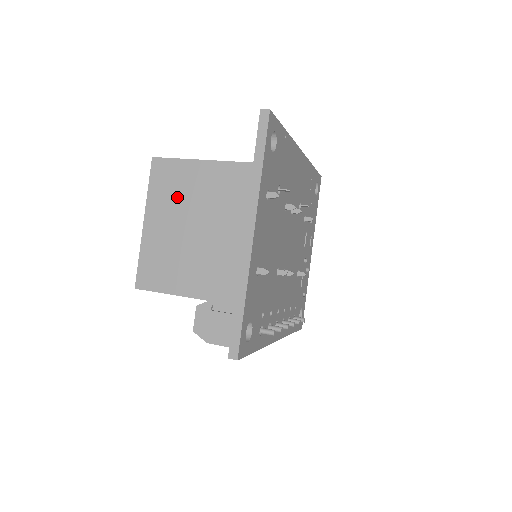
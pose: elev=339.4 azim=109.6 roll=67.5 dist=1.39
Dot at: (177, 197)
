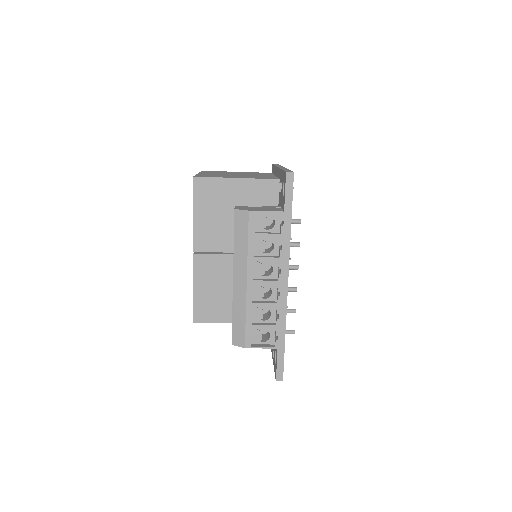
Dot at: occluded
